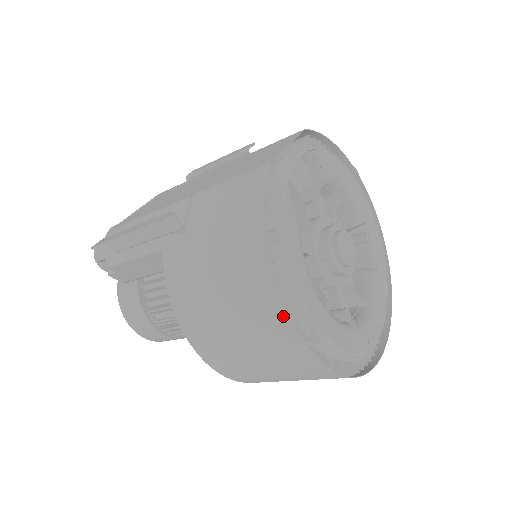
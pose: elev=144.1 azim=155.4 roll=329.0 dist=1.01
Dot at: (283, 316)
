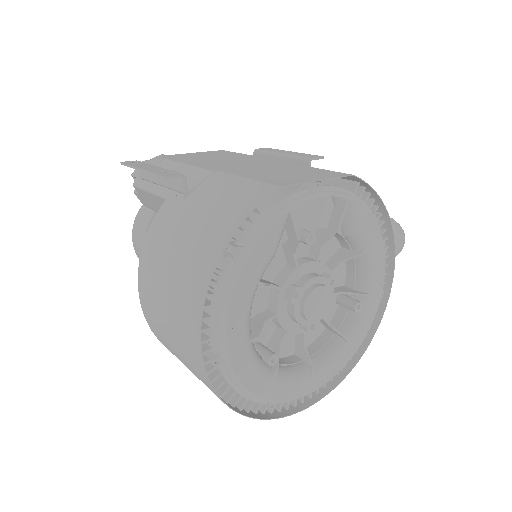
Dot at: (197, 323)
